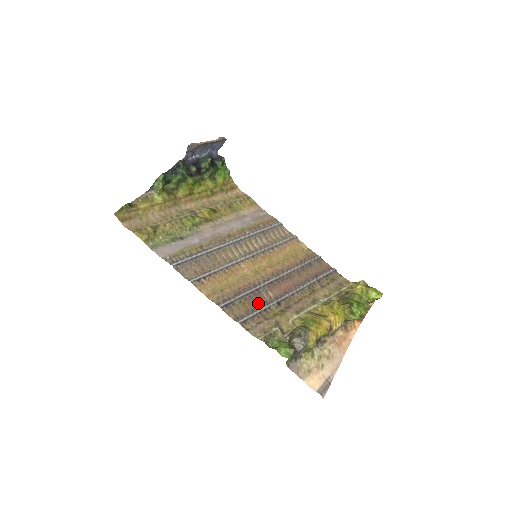
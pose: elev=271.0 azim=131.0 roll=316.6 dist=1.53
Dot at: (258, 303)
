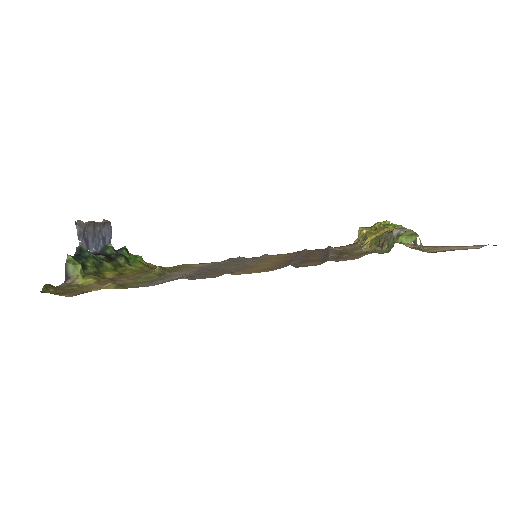
Dot at: occluded
